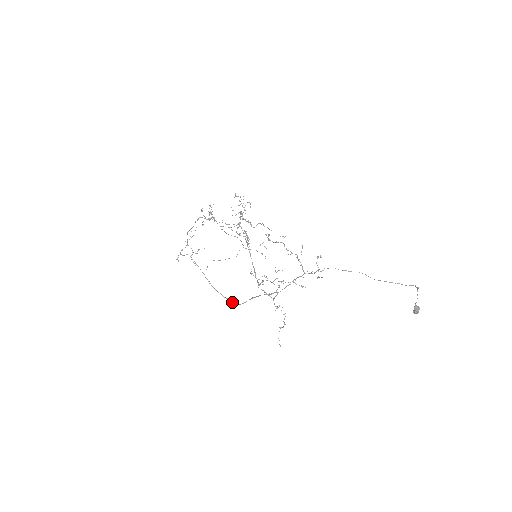
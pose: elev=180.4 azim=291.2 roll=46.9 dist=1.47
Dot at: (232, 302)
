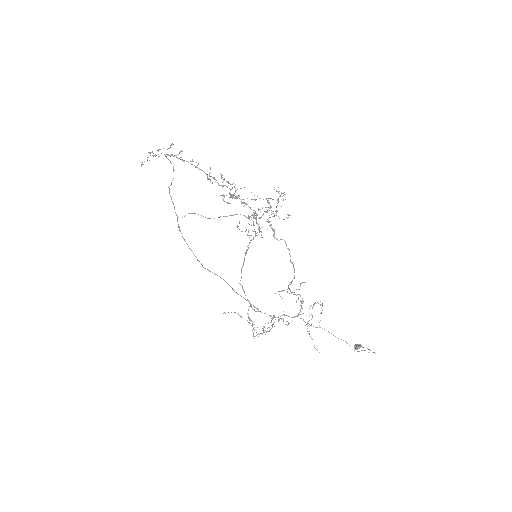
Dot at: (197, 260)
